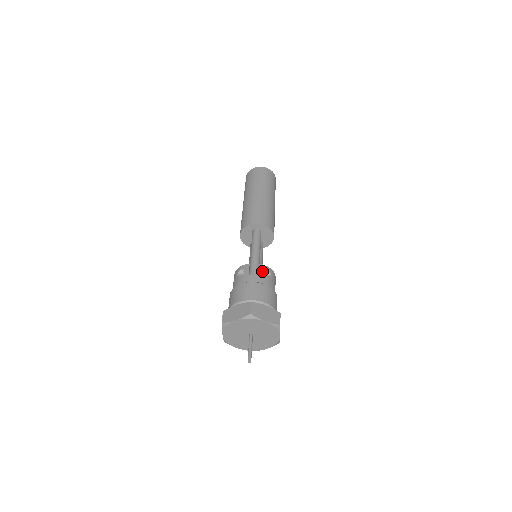
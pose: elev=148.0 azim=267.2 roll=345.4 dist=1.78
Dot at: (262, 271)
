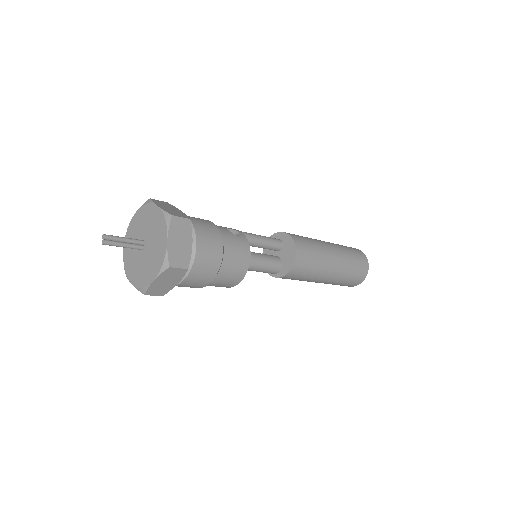
Dot at: (229, 228)
